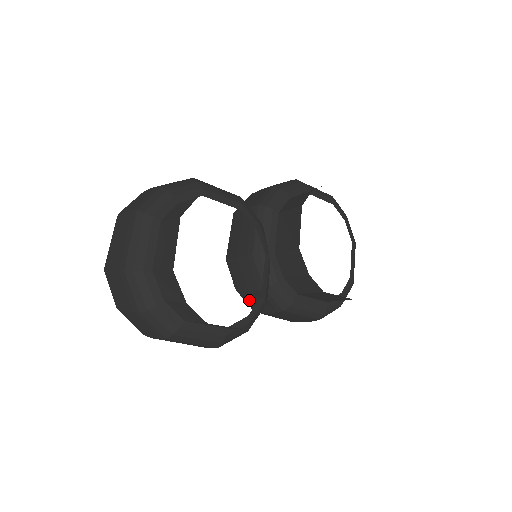
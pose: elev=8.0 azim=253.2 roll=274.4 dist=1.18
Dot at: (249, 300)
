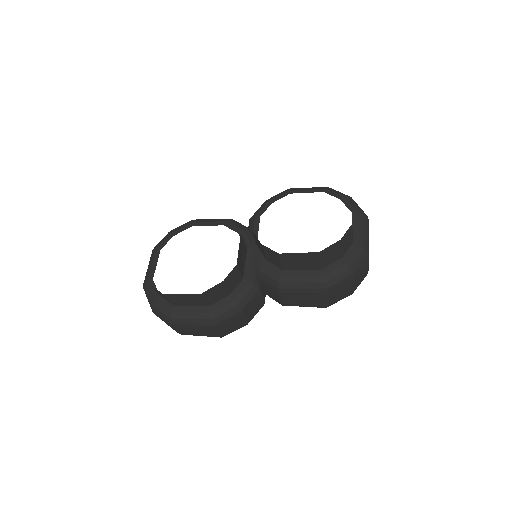
Dot at: (269, 295)
